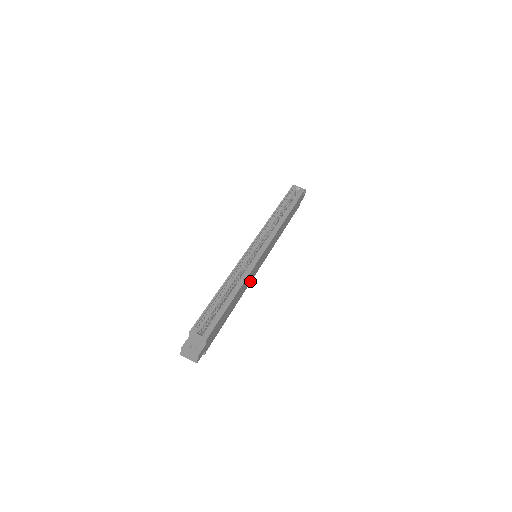
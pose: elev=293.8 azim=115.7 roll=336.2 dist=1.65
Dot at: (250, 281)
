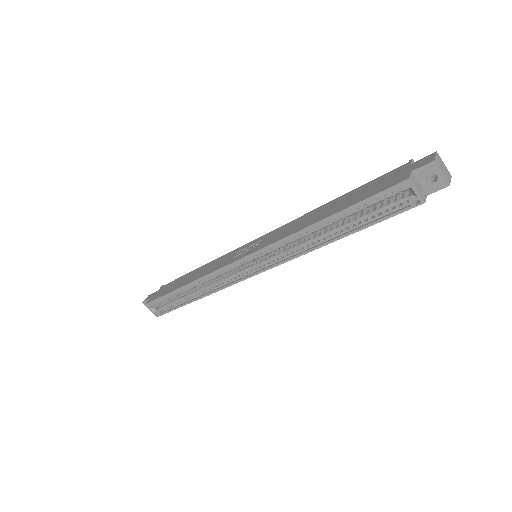
Dot at: occluded
